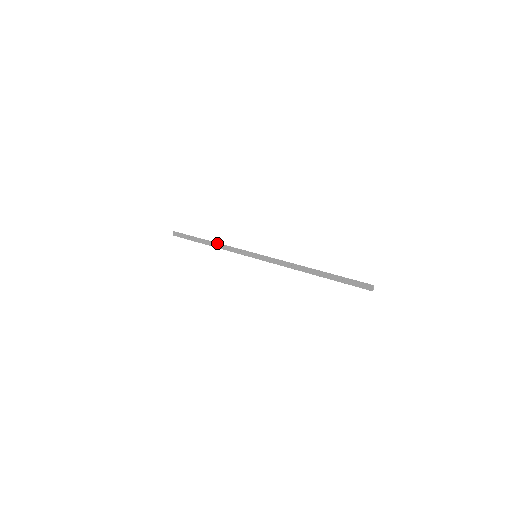
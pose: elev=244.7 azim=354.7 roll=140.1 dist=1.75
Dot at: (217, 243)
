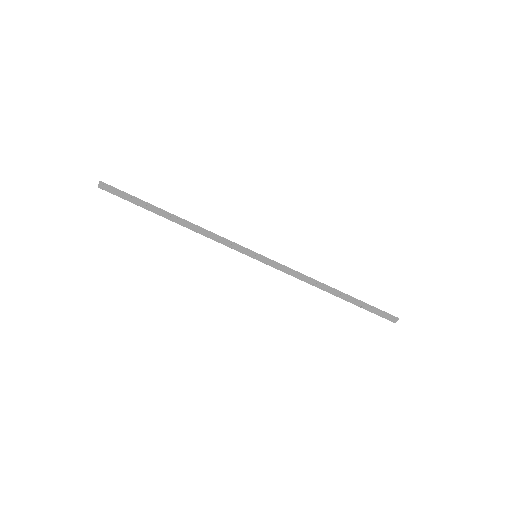
Dot at: (193, 224)
